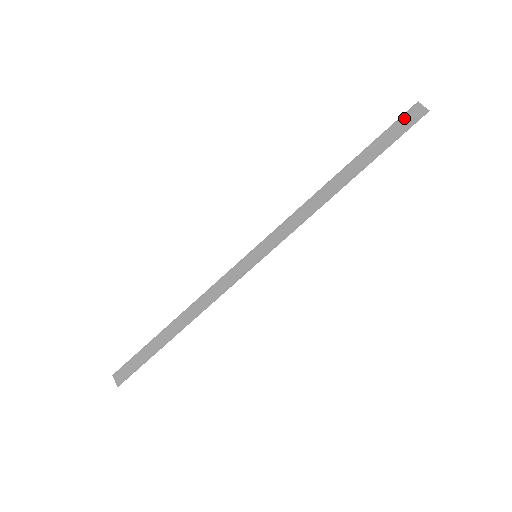
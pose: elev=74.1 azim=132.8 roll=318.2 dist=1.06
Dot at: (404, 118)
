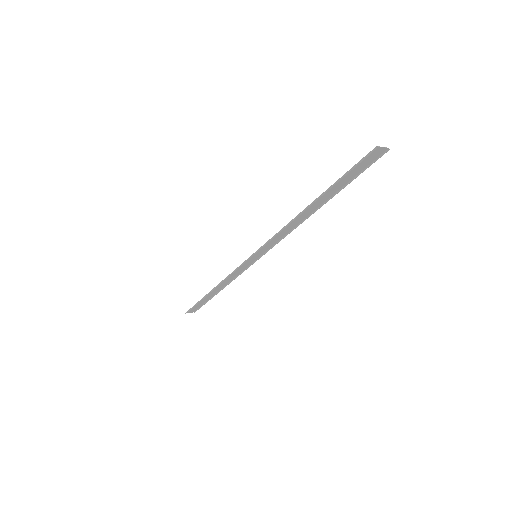
Dot at: (363, 161)
